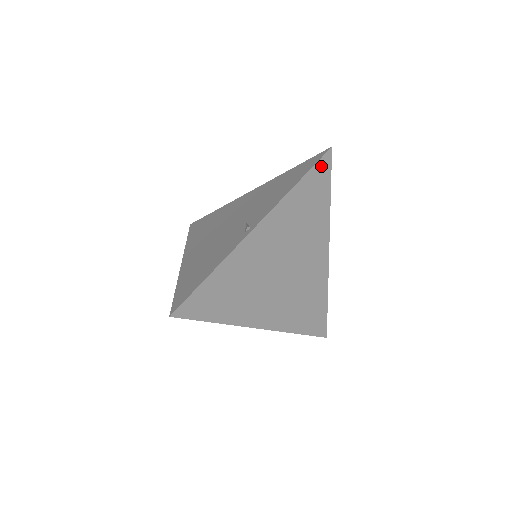
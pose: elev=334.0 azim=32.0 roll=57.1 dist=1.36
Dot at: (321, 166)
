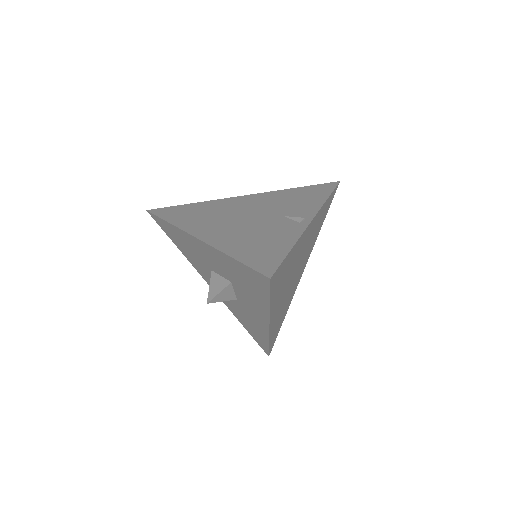
Dot at: occluded
